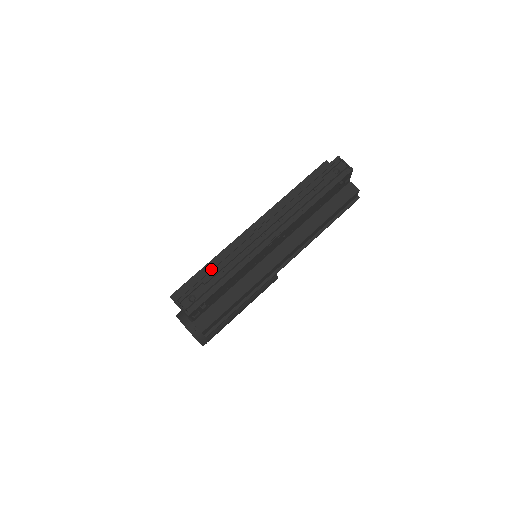
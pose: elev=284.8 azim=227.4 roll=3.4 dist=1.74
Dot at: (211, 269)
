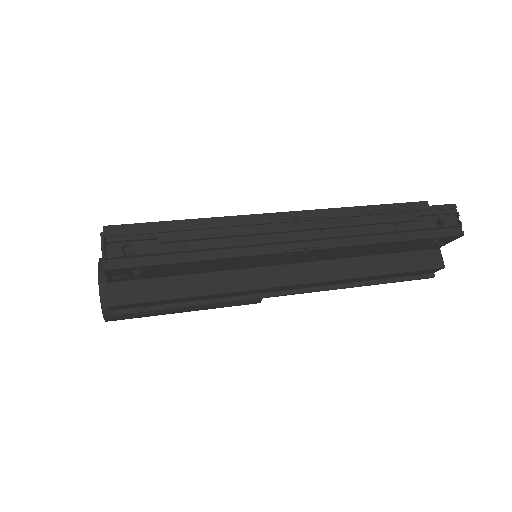
Dot at: (185, 228)
